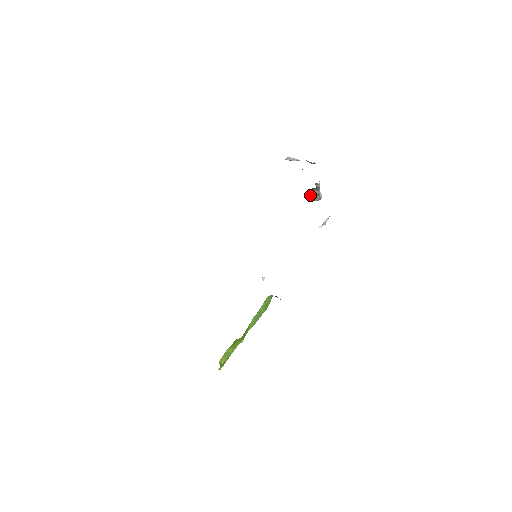
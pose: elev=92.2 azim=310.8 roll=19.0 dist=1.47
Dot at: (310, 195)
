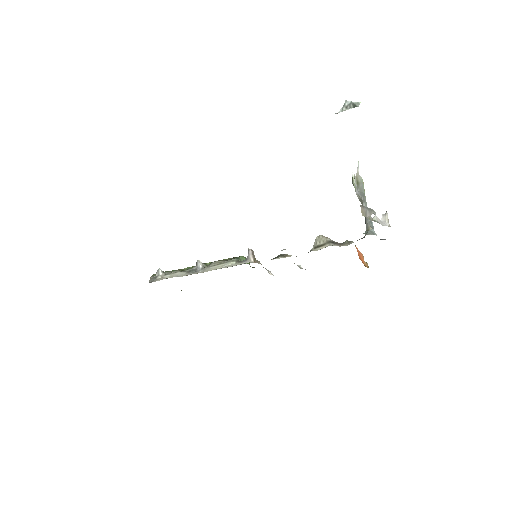
Dot at: (354, 186)
